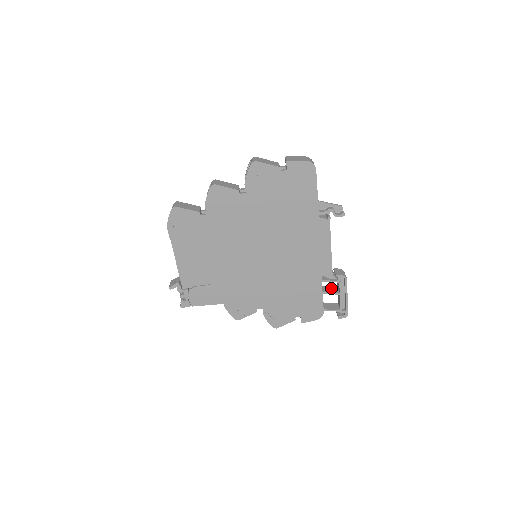
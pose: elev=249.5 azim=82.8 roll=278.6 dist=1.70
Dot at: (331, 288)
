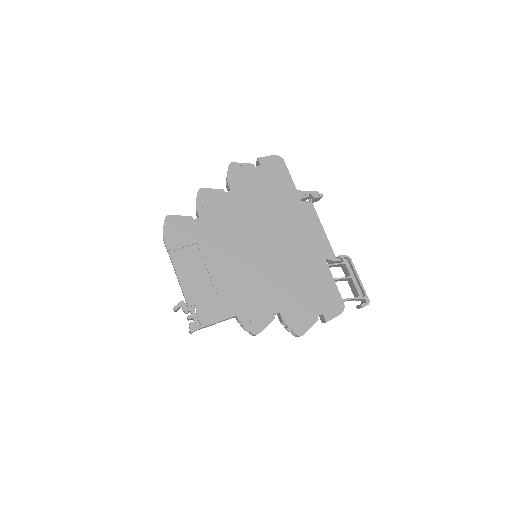
Dot at: occluded
